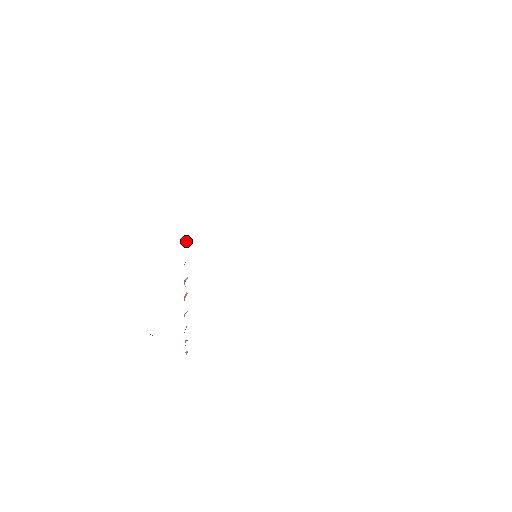
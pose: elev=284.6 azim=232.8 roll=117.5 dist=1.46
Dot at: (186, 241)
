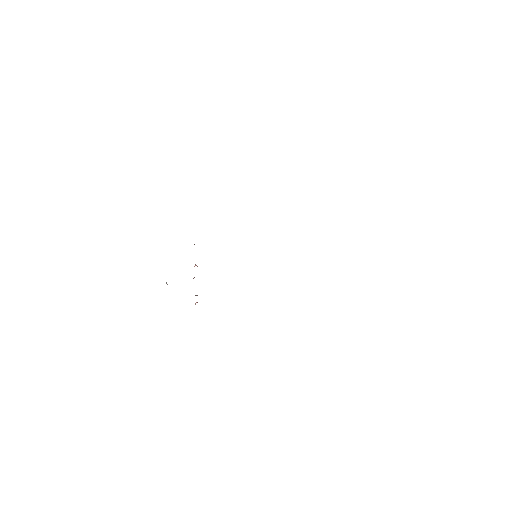
Dot at: occluded
